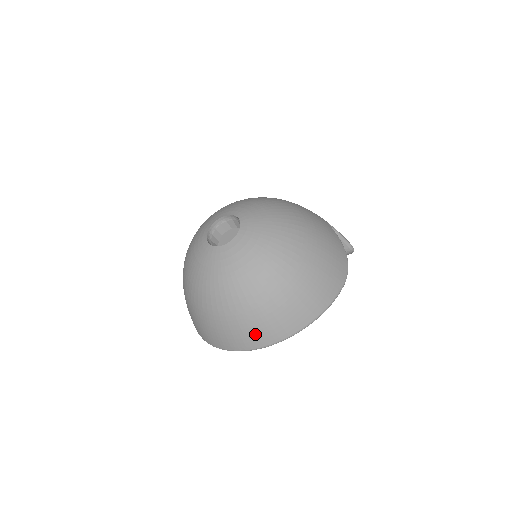
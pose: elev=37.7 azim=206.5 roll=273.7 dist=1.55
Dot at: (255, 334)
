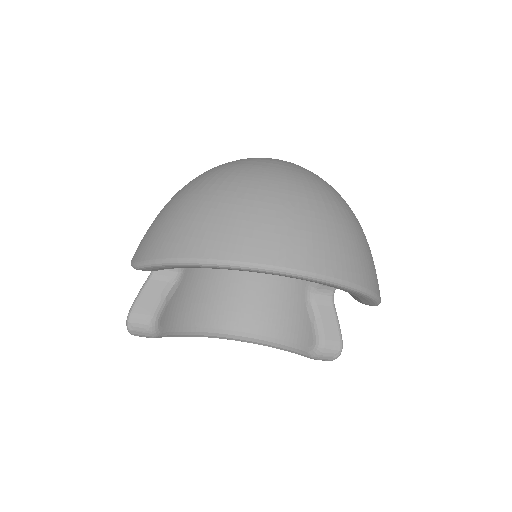
Dot at: (285, 240)
